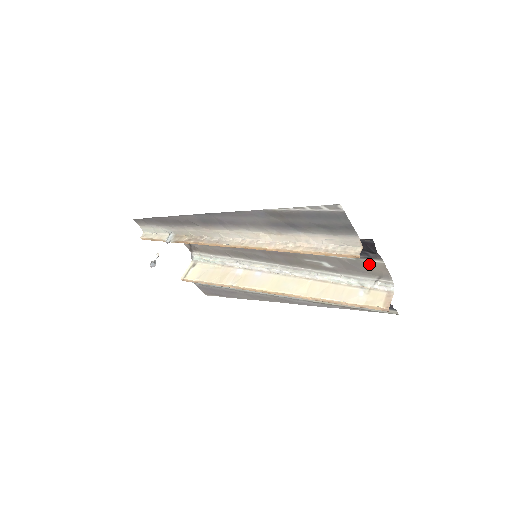
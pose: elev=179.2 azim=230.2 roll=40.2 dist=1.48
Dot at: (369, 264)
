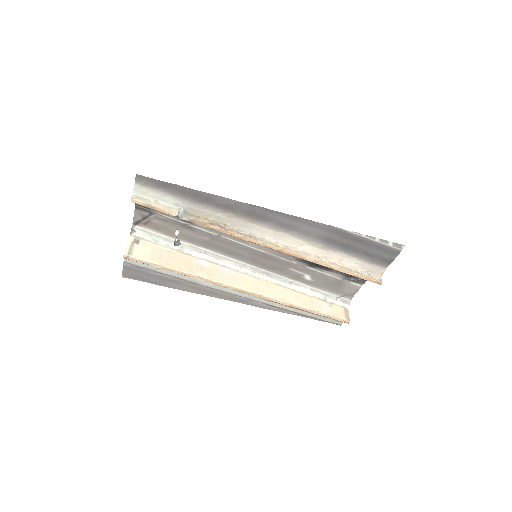
Dot at: (348, 285)
